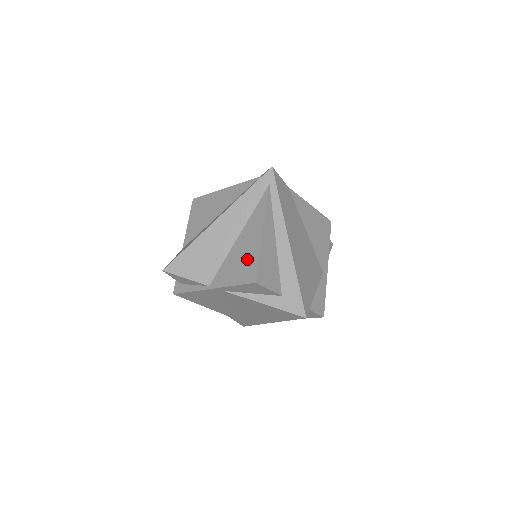
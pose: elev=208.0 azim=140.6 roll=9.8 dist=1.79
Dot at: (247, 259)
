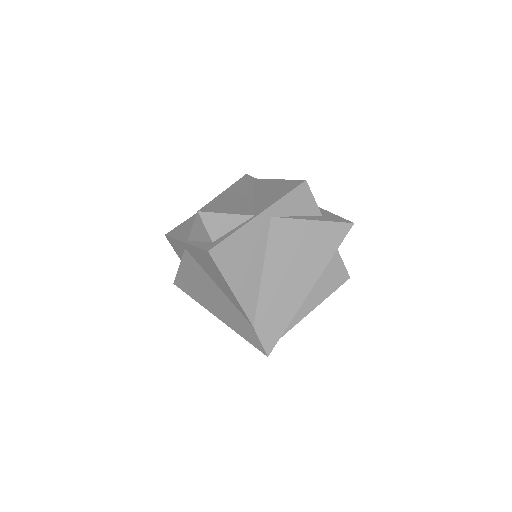
Dot at: (280, 187)
